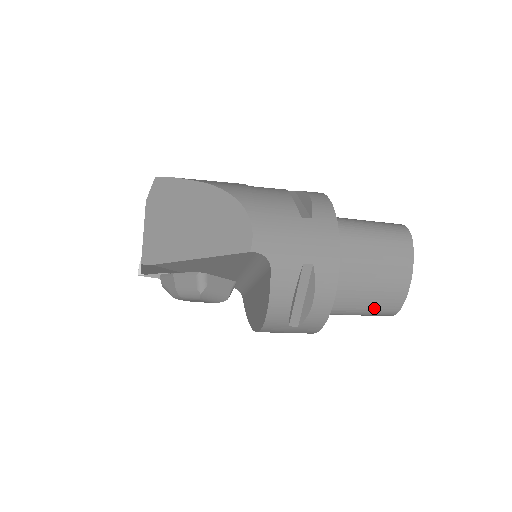
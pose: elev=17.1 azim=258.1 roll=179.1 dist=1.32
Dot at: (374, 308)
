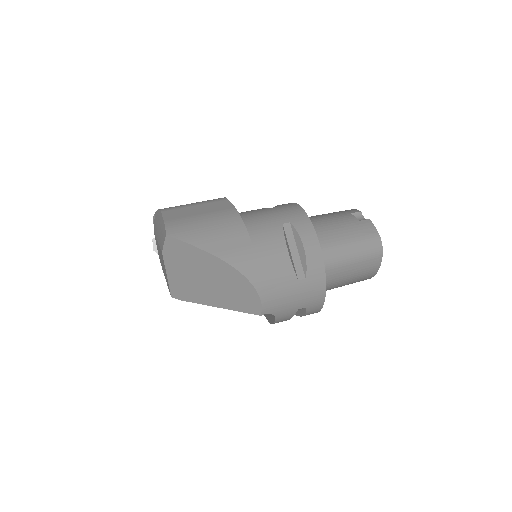
Dot at: occluded
